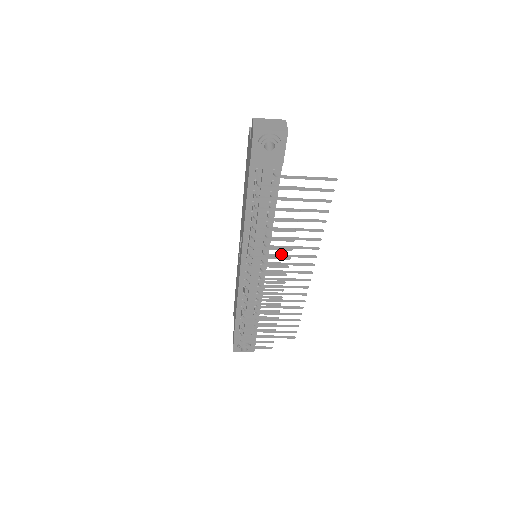
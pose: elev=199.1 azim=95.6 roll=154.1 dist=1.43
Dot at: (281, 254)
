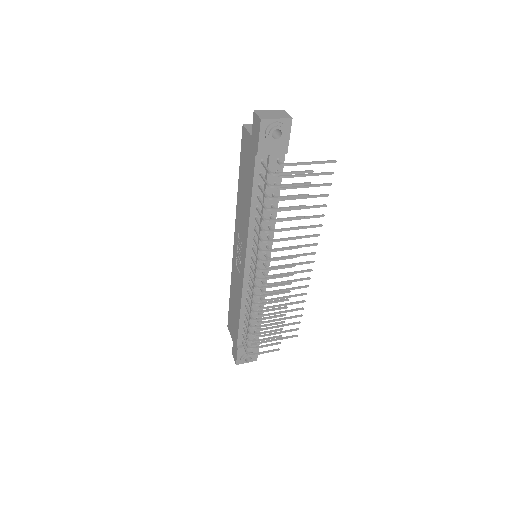
Dot at: (285, 247)
